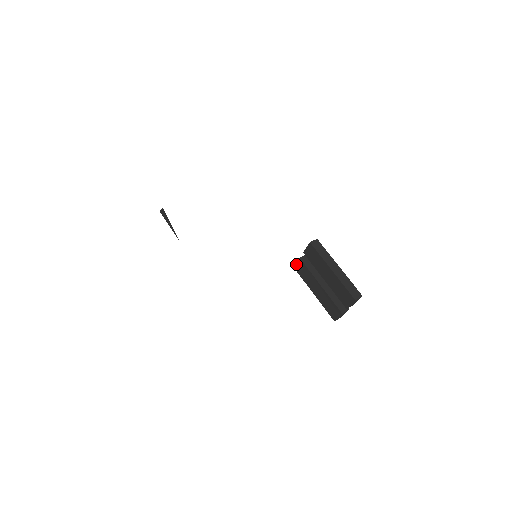
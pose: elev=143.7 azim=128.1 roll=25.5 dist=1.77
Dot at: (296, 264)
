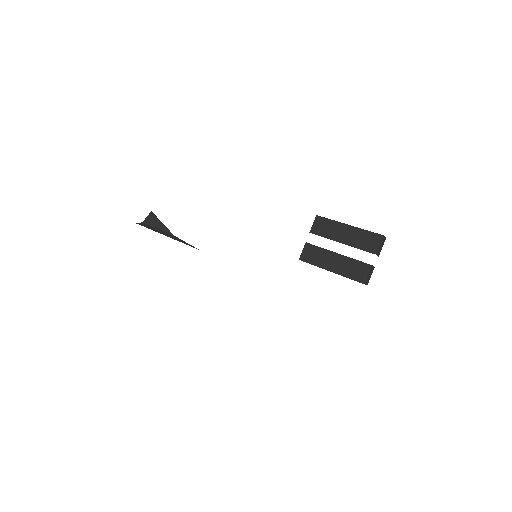
Dot at: (302, 253)
